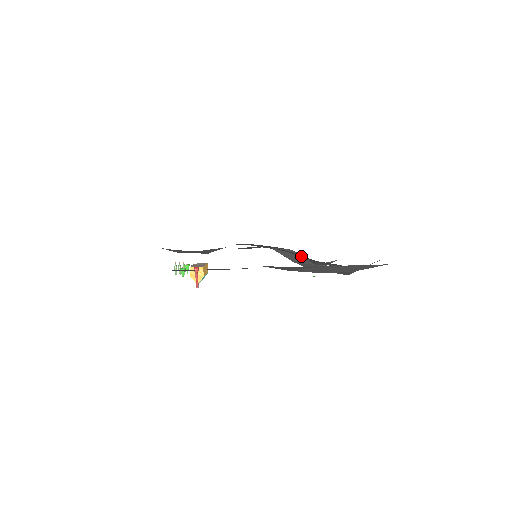
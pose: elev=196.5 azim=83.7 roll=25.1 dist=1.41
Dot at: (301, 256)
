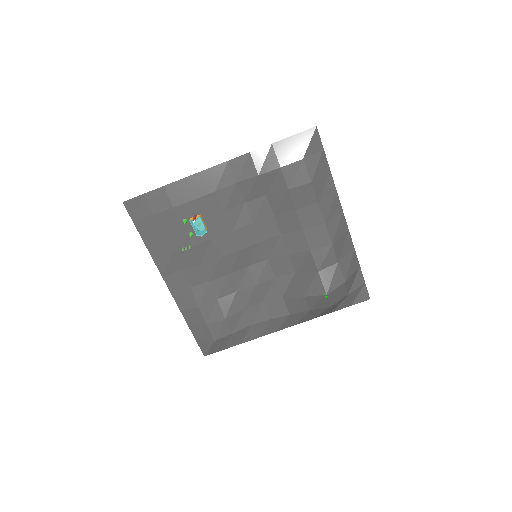
Dot at: (295, 248)
